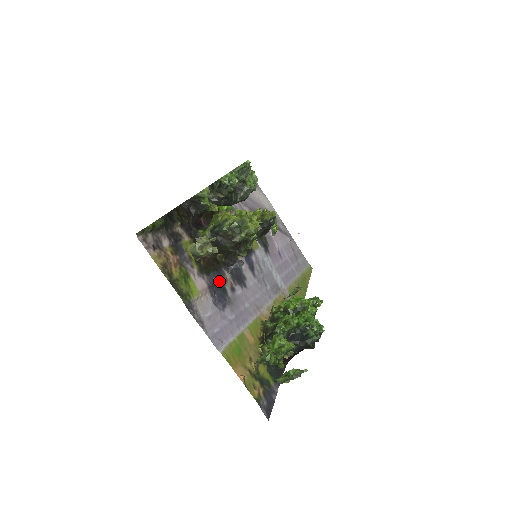
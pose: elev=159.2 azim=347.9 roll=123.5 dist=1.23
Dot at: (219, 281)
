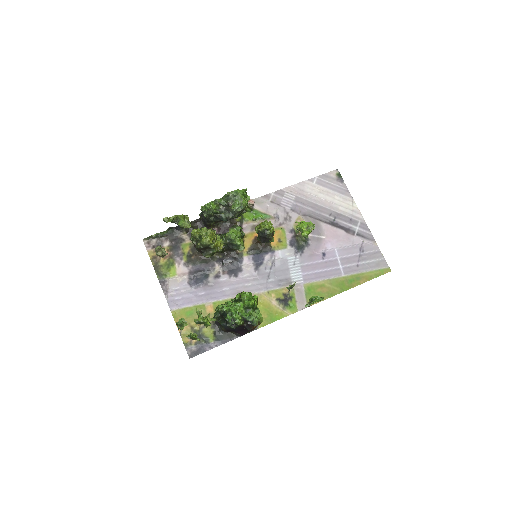
Dot at: (204, 270)
